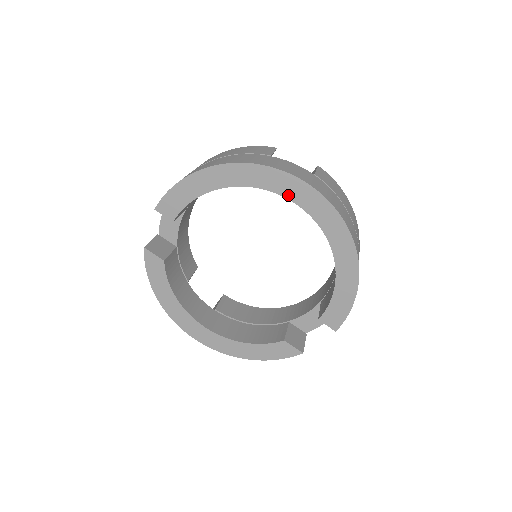
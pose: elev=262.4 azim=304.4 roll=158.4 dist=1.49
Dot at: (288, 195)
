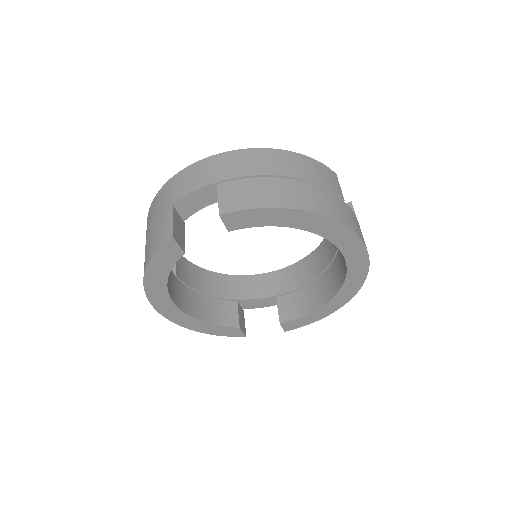
Dot at: (348, 256)
